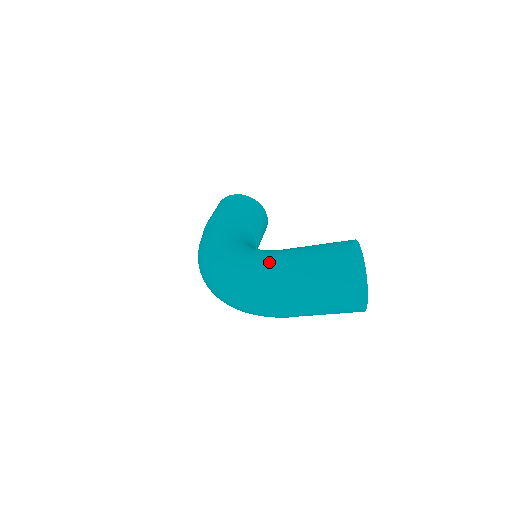
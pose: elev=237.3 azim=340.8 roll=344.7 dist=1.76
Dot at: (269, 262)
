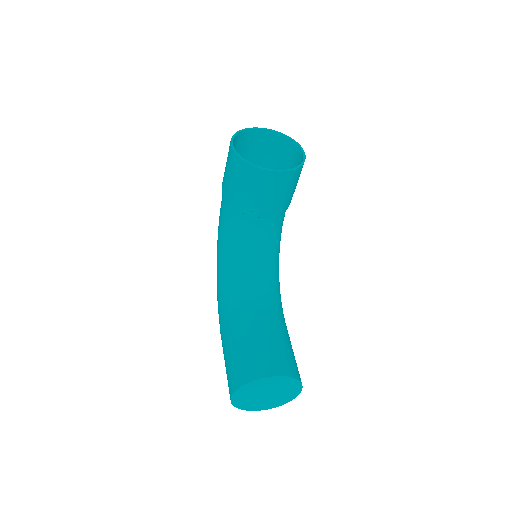
Dot at: occluded
